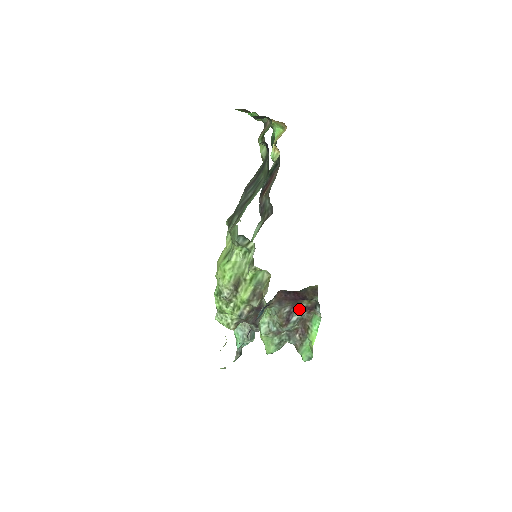
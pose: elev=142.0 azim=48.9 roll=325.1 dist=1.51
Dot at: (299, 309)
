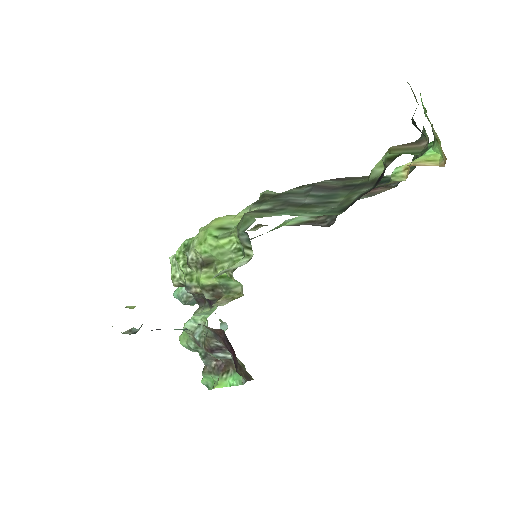
Dot at: (231, 355)
